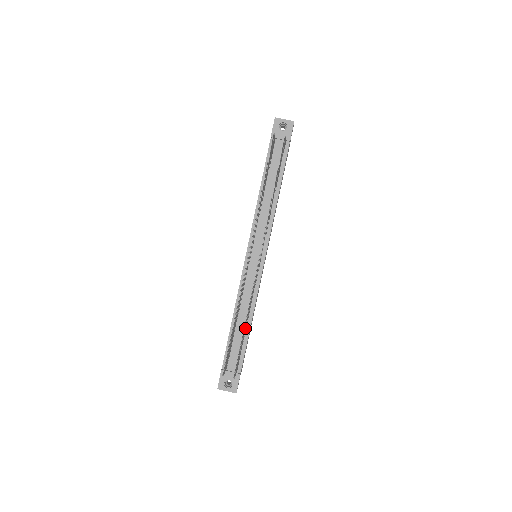
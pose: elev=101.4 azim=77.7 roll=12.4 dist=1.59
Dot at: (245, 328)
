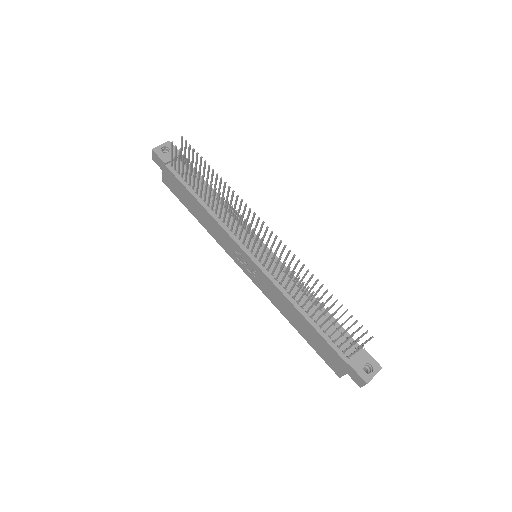
Dot at: occluded
